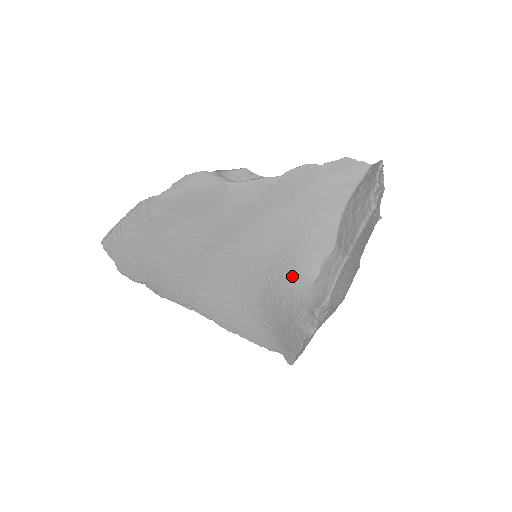
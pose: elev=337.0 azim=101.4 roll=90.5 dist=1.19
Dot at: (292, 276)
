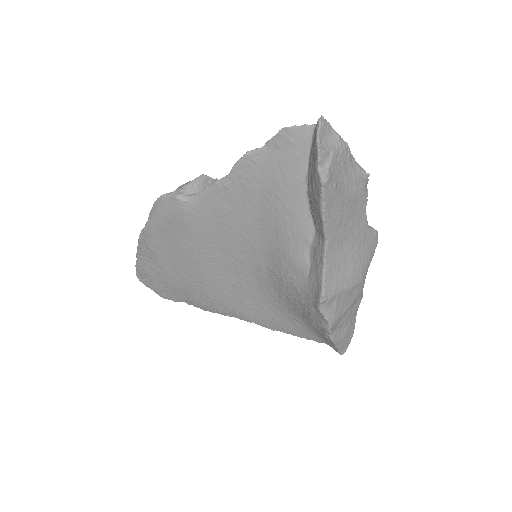
Dot at: (288, 272)
